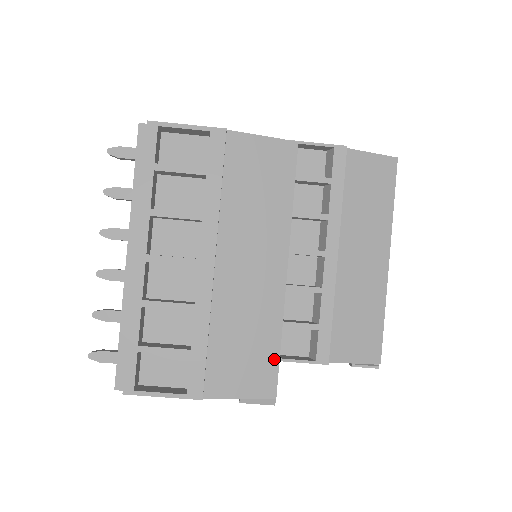
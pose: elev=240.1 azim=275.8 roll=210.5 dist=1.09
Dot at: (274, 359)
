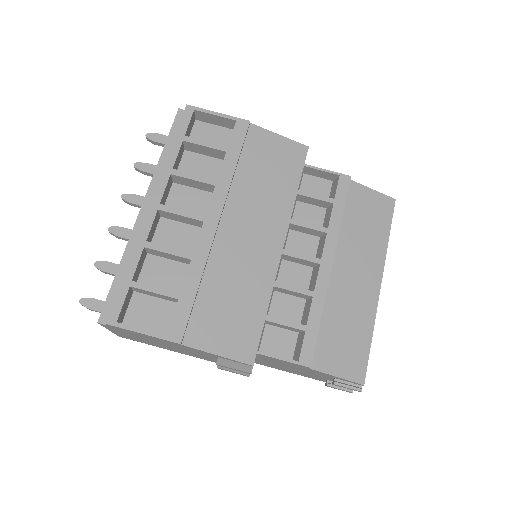
Dot at: (258, 325)
